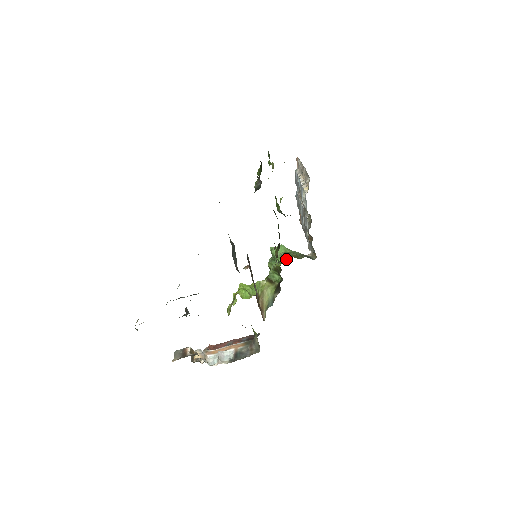
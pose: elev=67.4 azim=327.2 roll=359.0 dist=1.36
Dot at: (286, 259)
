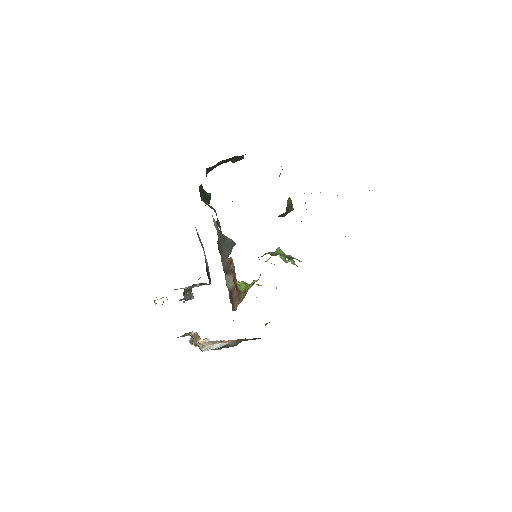
Dot at: (263, 255)
